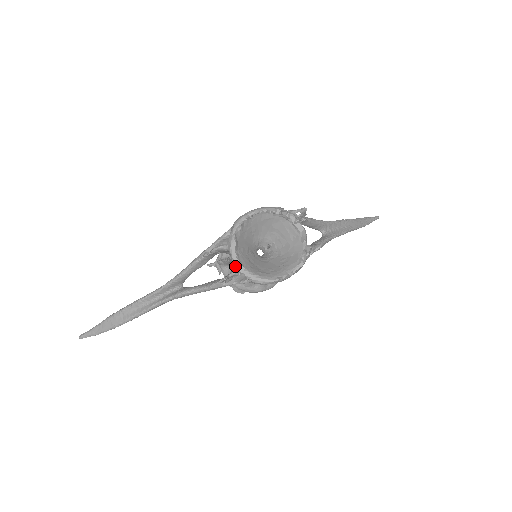
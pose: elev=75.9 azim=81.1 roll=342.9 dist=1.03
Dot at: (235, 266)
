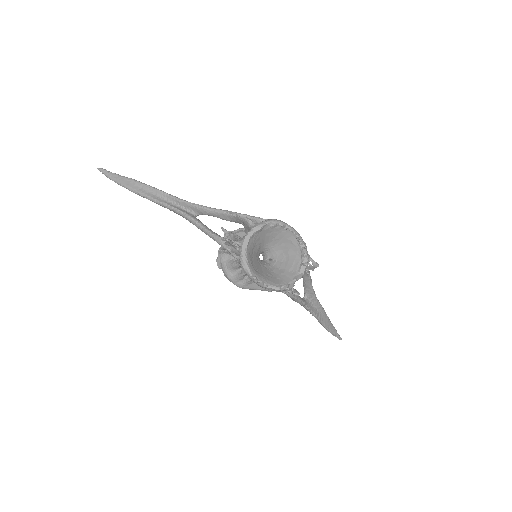
Dot at: (243, 240)
